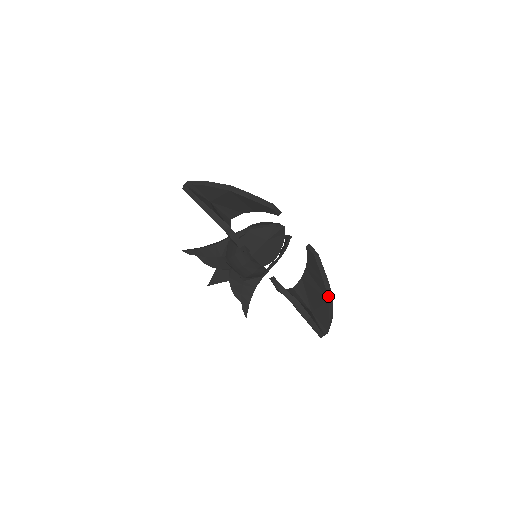
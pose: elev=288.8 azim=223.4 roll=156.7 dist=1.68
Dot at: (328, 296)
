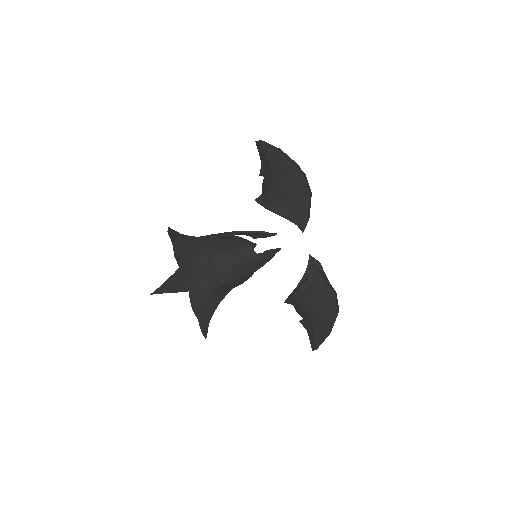
Dot at: occluded
